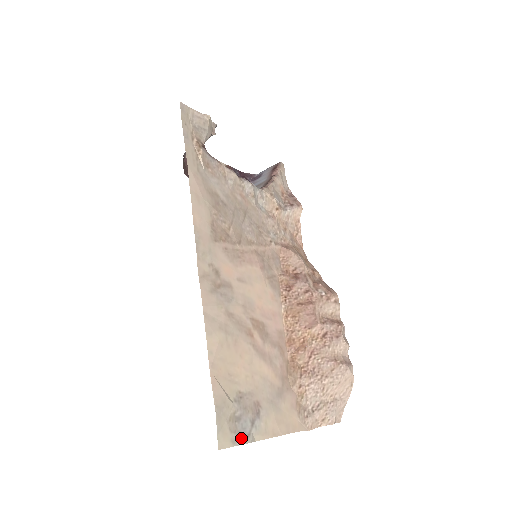
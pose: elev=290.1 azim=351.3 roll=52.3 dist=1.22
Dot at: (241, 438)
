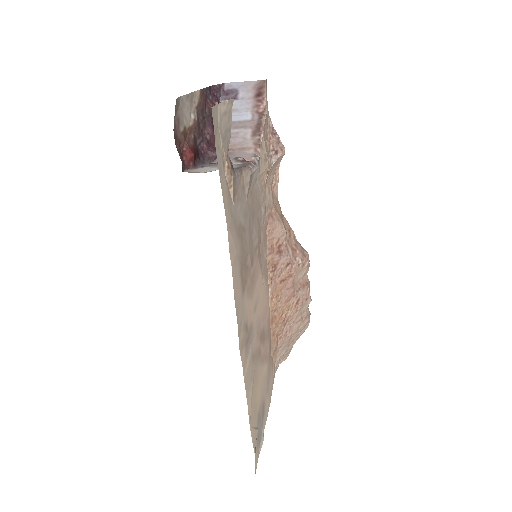
Dot at: (260, 444)
